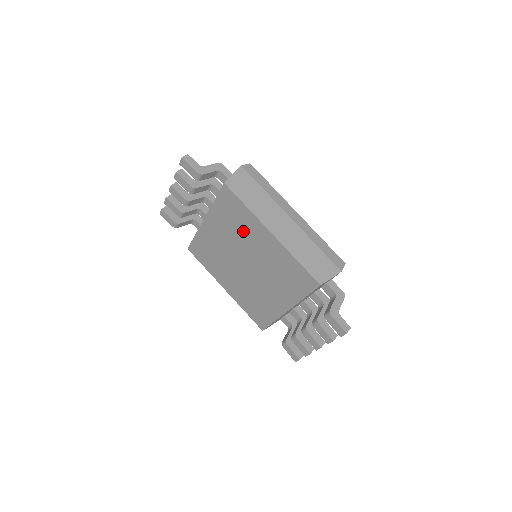
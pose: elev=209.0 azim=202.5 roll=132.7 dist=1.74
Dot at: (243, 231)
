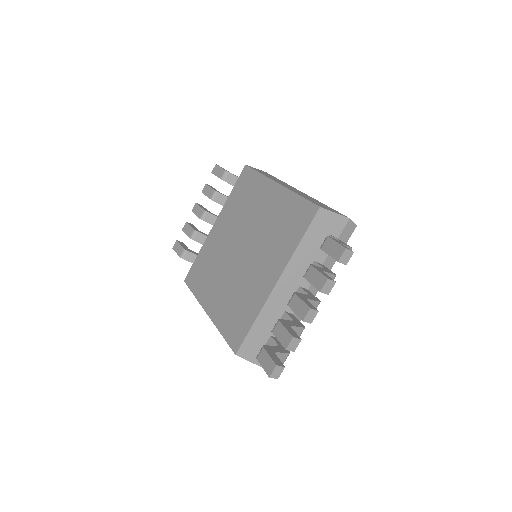
Dot at: (249, 205)
